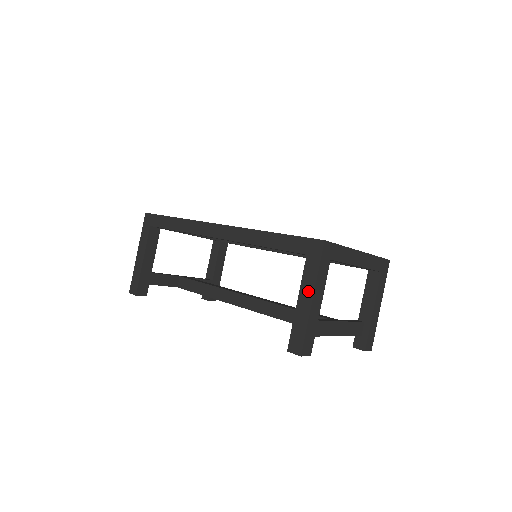
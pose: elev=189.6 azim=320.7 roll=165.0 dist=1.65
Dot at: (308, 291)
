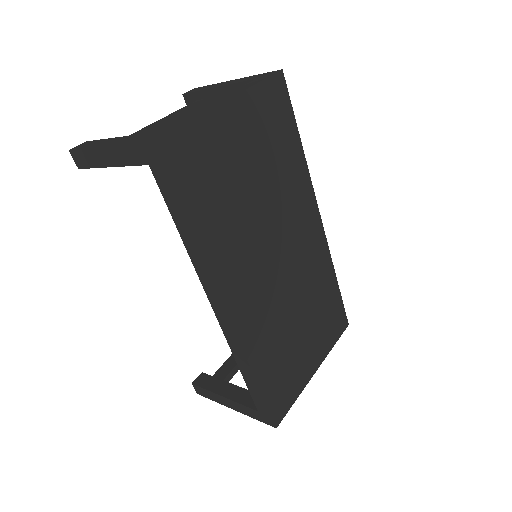
Dot at: (235, 408)
